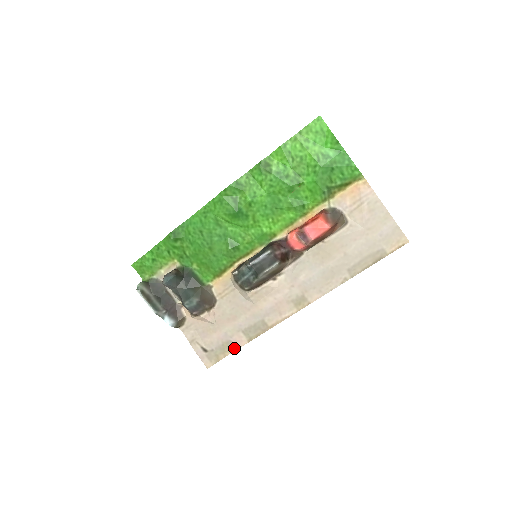
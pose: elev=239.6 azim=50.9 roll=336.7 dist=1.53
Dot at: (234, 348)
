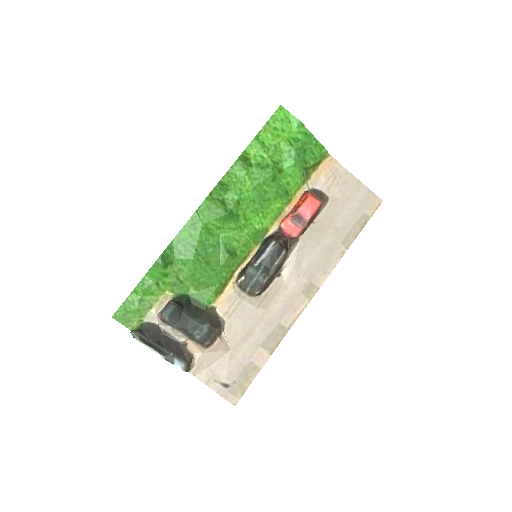
Dot at: (257, 369)
